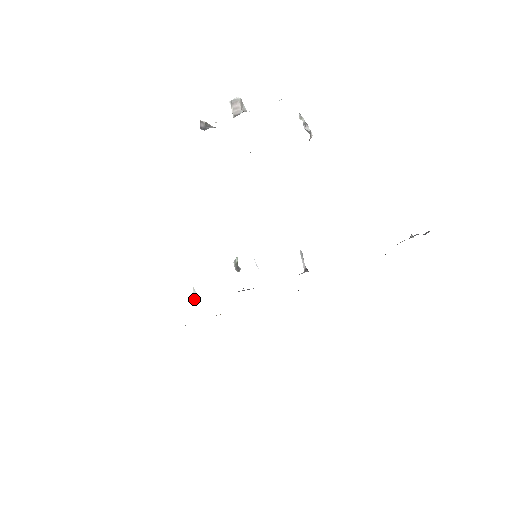
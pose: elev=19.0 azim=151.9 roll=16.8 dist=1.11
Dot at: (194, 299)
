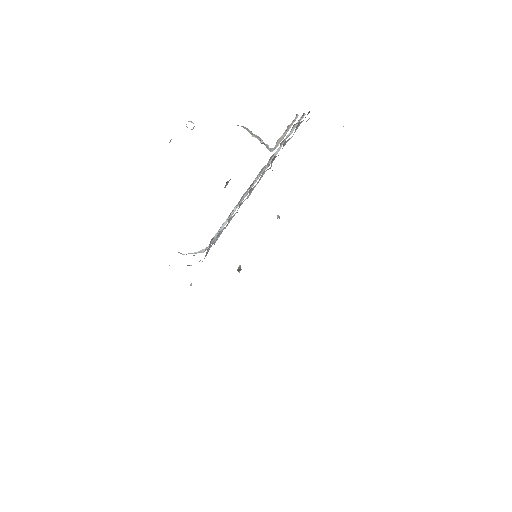
Dot at: occluded
